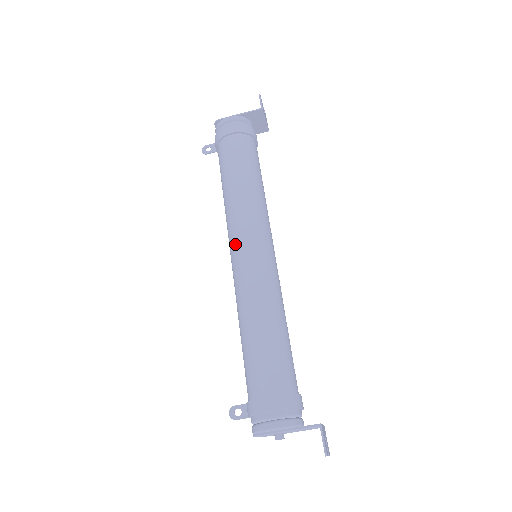
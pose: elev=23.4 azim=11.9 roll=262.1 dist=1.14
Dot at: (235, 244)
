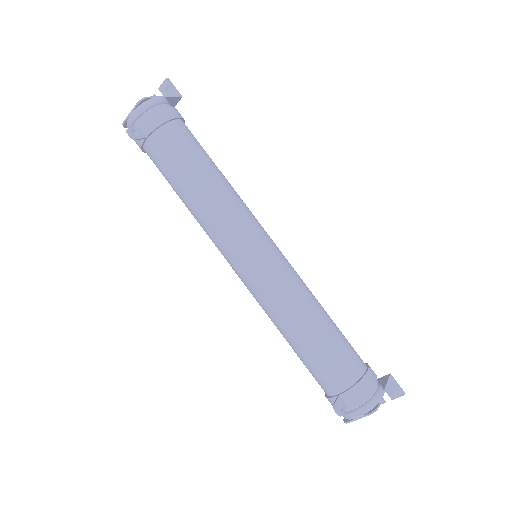
Dot at: (256, 243)
